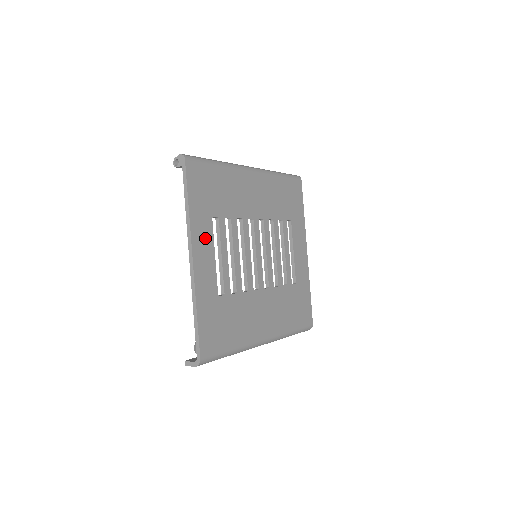
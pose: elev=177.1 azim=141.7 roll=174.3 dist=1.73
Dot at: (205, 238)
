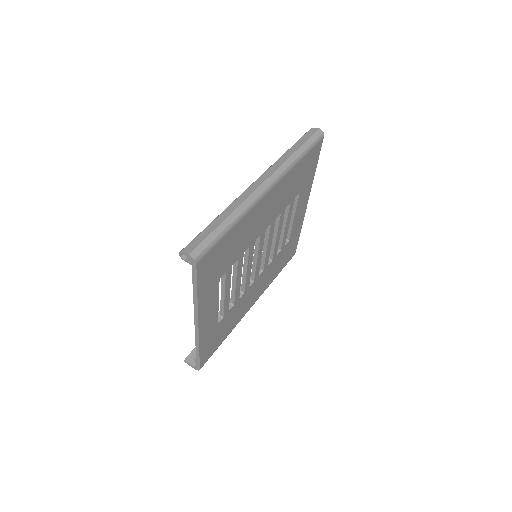
Dot at: (211, 301)
